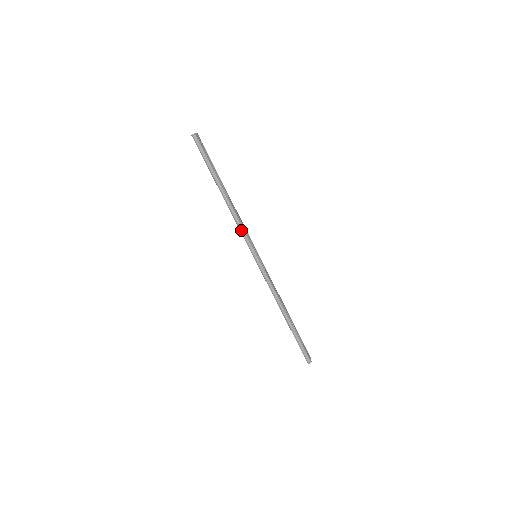
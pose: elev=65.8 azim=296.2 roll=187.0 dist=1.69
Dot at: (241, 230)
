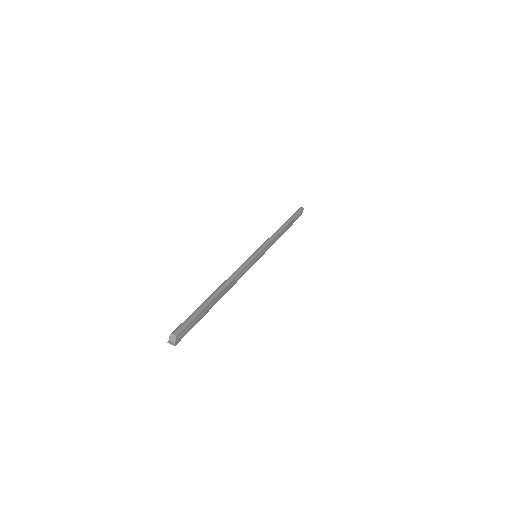
Dot at: (270, 238)
